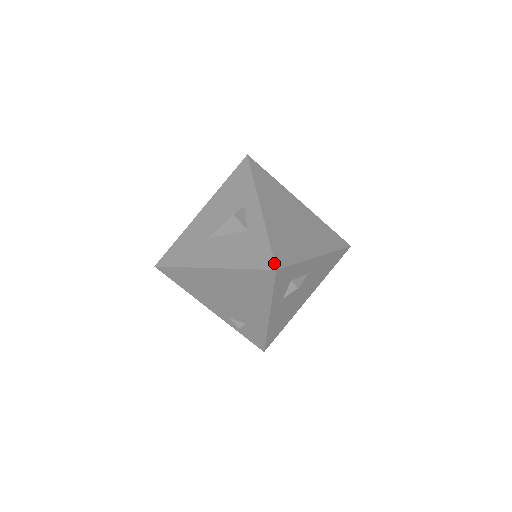
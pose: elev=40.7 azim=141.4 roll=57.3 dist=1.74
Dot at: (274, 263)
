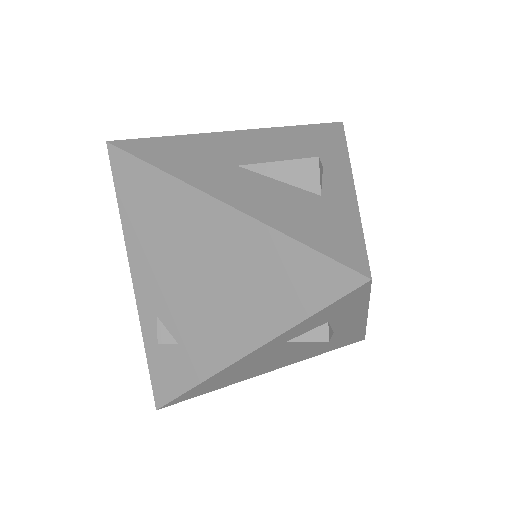
Dot at: (369, 266)
